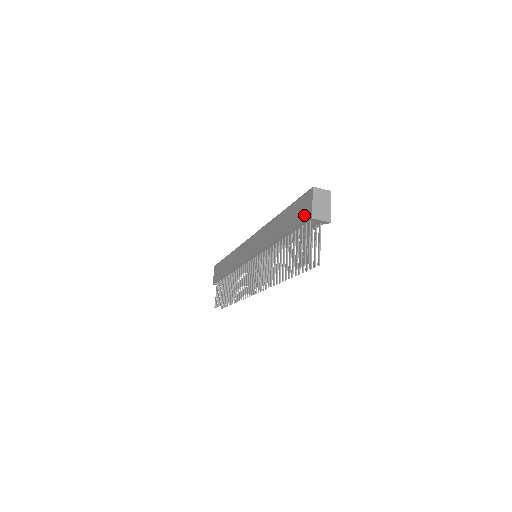
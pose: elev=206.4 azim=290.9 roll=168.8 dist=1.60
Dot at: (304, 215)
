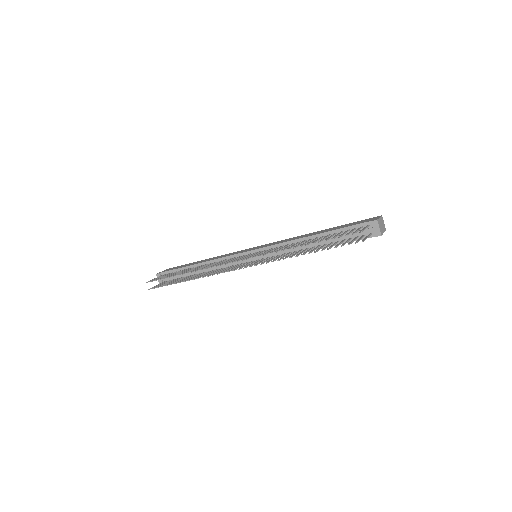
Dot at: (366, 221)
